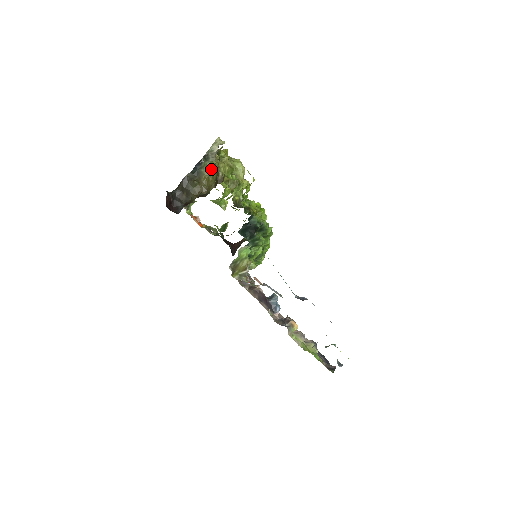
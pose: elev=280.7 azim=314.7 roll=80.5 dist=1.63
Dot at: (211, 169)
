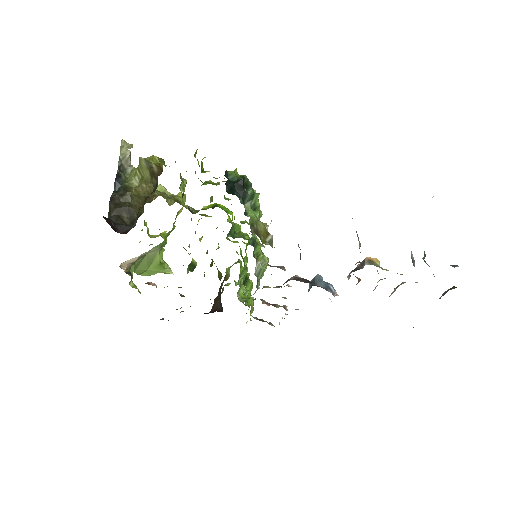
Dot at: (136, 176)
